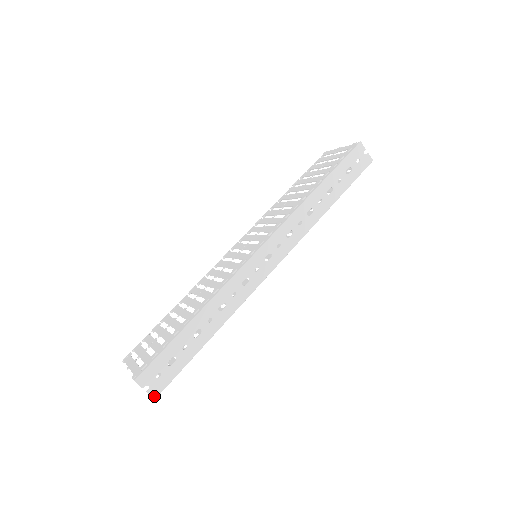
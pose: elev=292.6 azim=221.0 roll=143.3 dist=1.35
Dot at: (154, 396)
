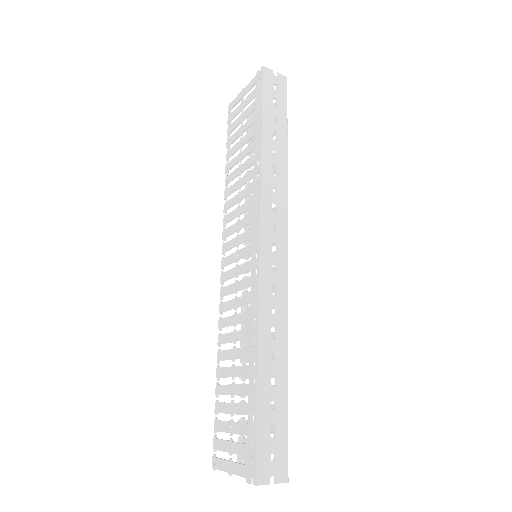
Dot at: (285, 480)
